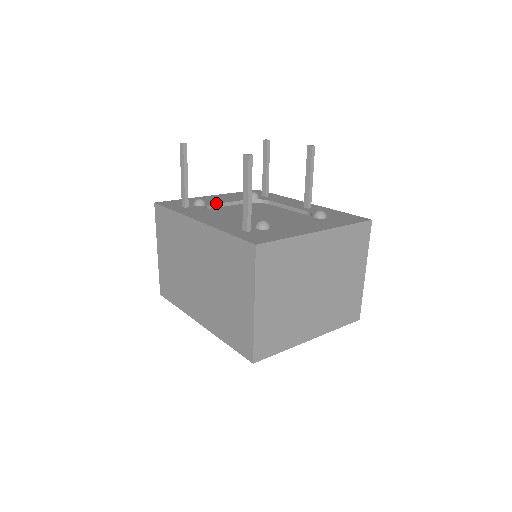
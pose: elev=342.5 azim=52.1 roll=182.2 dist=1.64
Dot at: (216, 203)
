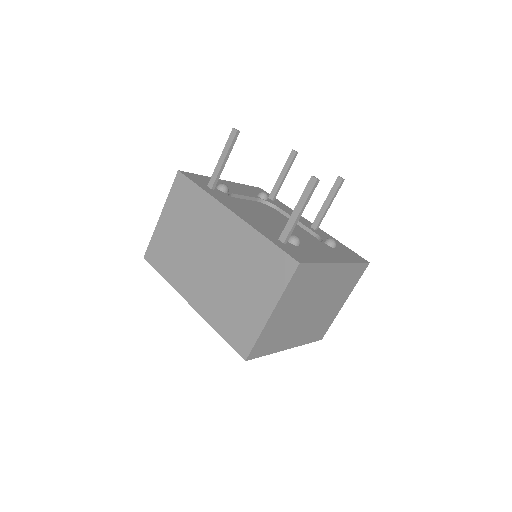
Dot at: (235, 193)
